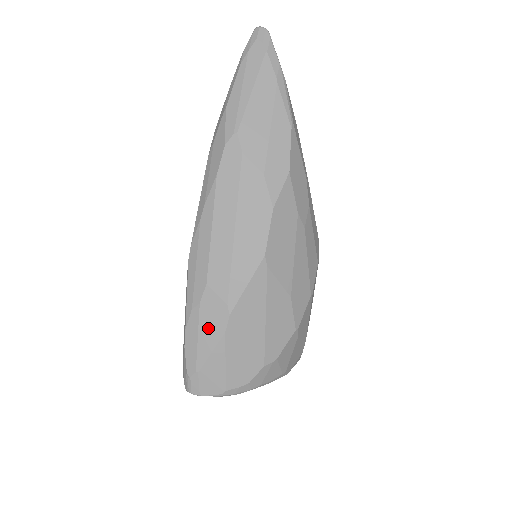
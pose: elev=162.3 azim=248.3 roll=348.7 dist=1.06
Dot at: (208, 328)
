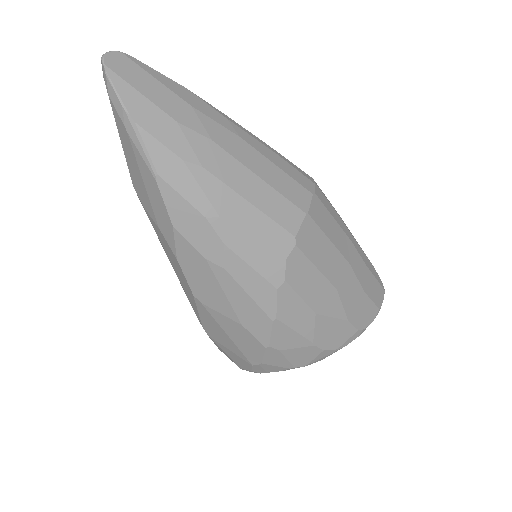
Dot at: occluded
